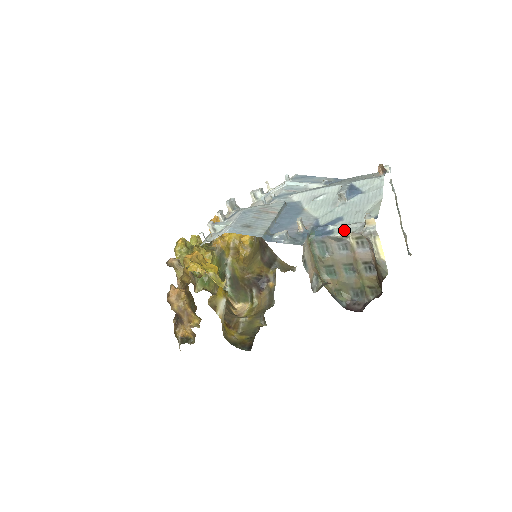
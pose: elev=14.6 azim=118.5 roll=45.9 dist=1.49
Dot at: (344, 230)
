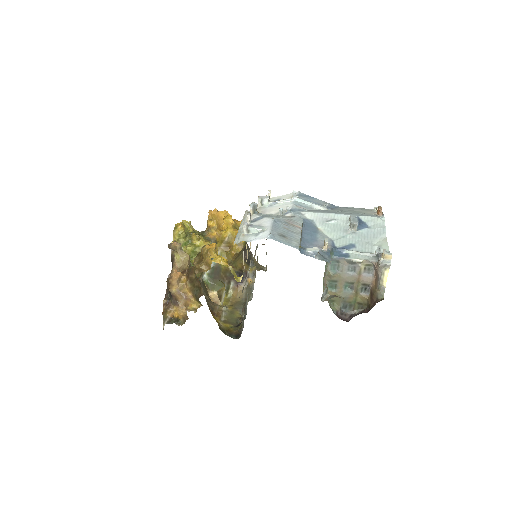
Dot at: (359, 256)
